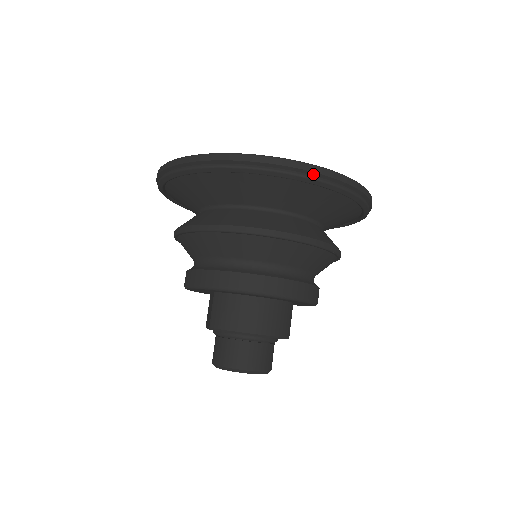
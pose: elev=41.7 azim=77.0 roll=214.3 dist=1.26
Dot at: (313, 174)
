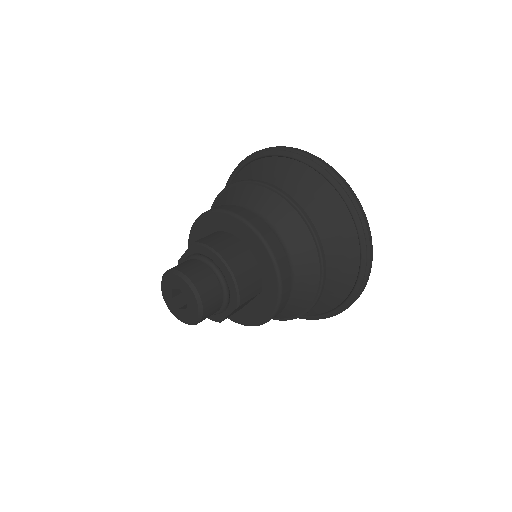
Dot at: (354, 202)
